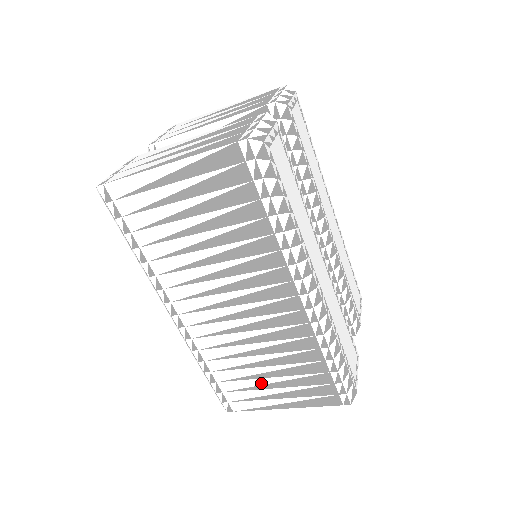
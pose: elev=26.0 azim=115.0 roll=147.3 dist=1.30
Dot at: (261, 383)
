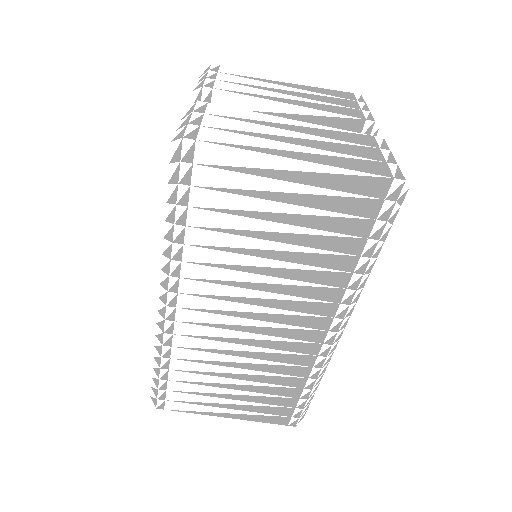
Dot at: (220, 392)
